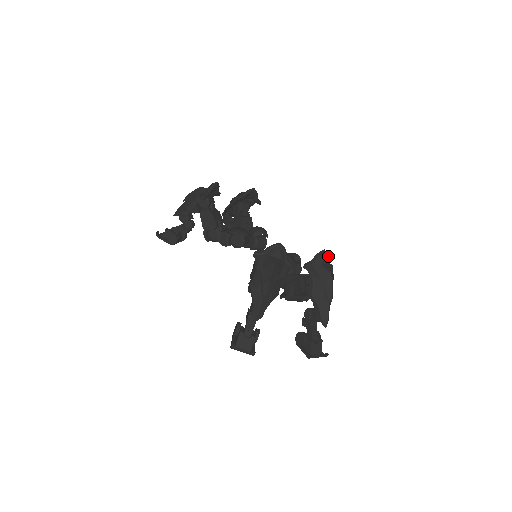
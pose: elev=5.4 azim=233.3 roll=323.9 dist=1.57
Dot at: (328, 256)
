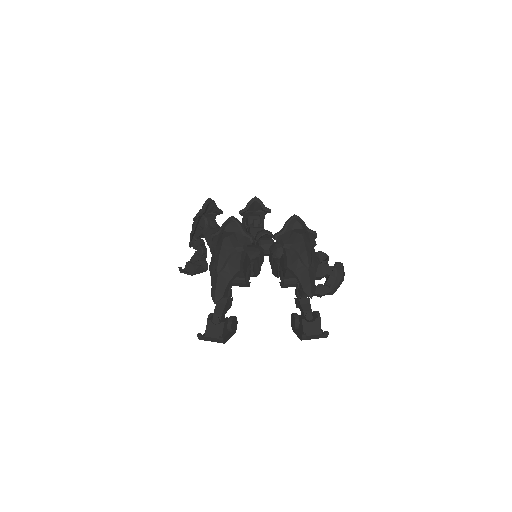
Dot at: (302, 221)
